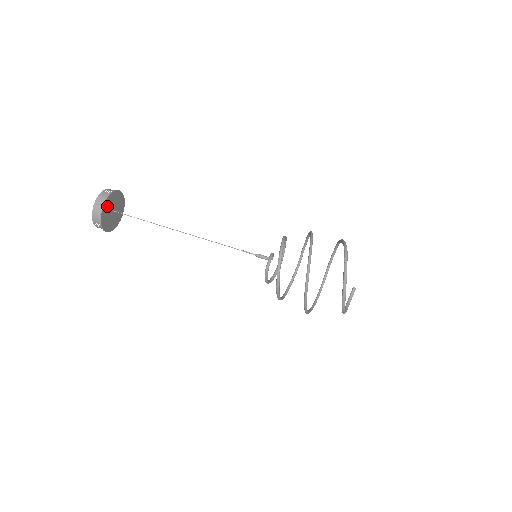
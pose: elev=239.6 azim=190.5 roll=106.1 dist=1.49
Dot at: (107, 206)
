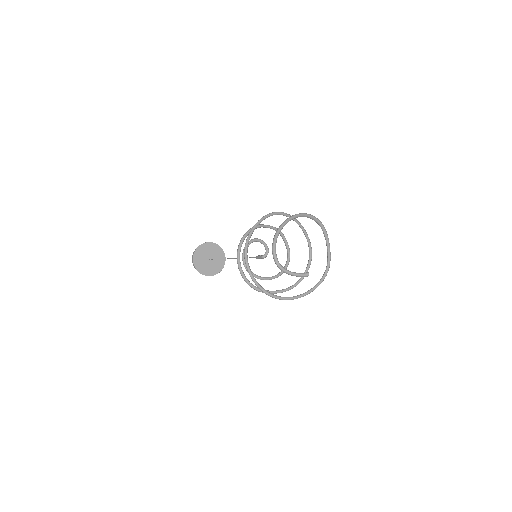
Dot at: (210, 248)
